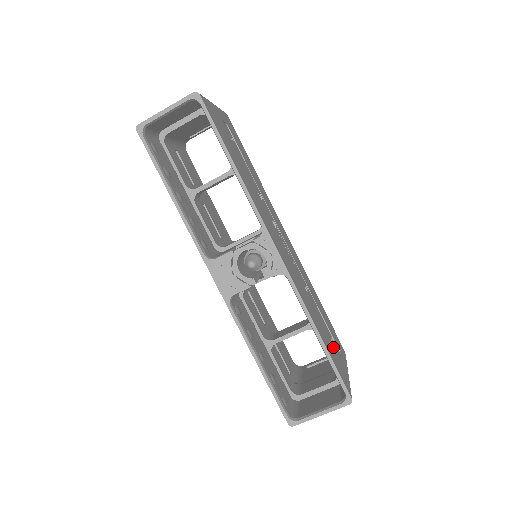
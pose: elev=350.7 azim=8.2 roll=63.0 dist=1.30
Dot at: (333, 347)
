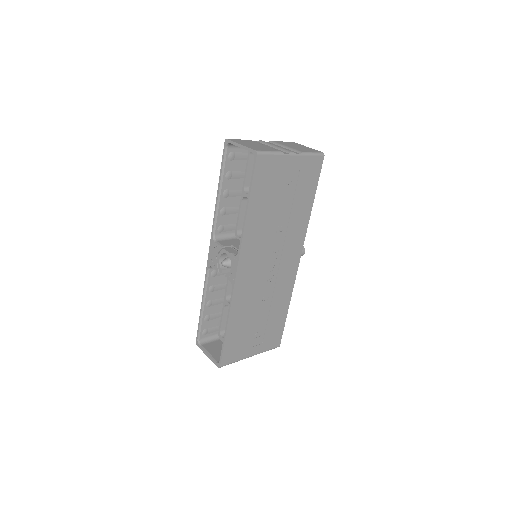
Dot at: (248, 338)
